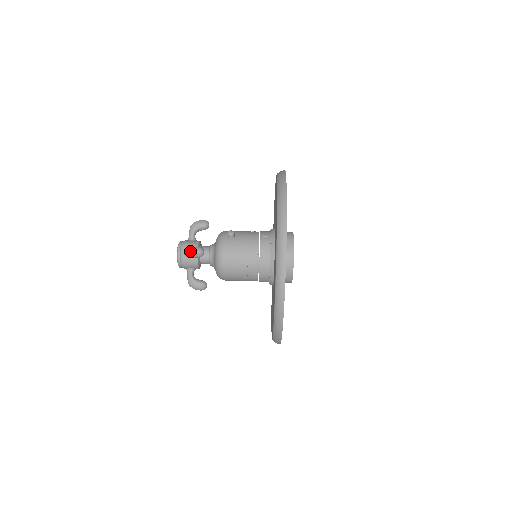
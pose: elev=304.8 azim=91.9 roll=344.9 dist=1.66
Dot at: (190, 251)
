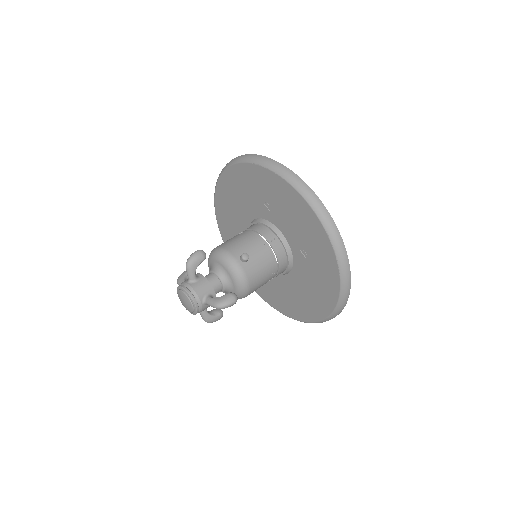
Dot at: (227, 306)
